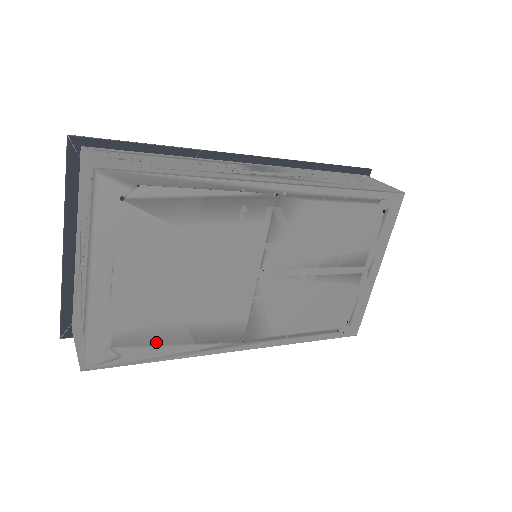
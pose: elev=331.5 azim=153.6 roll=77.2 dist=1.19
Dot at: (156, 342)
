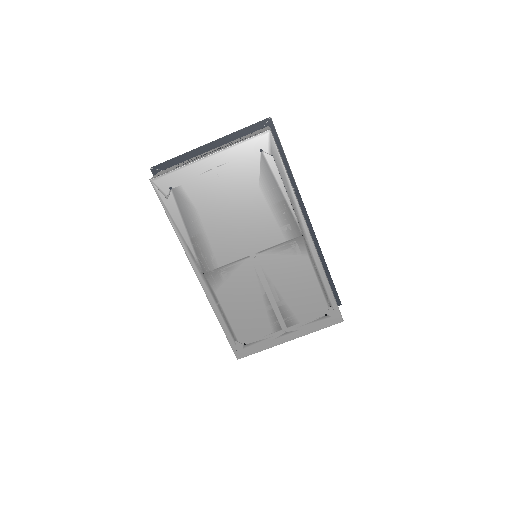
Dot at: (184, 215)
